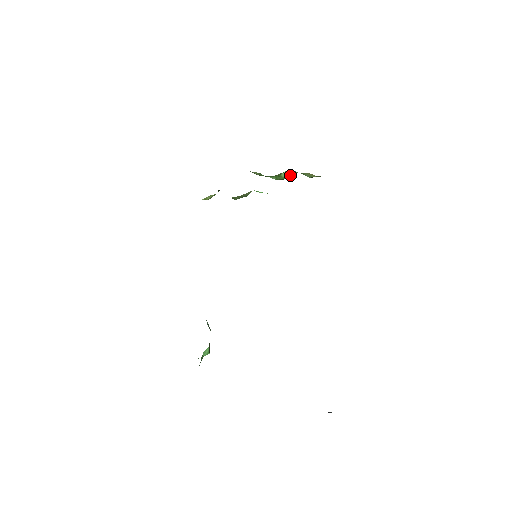
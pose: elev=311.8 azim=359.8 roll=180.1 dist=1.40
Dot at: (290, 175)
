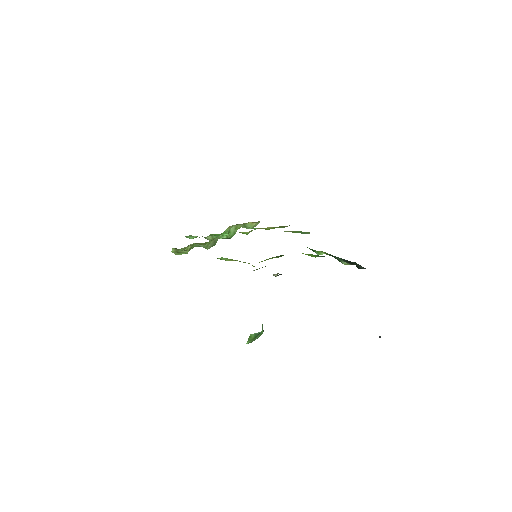
Dot at: (235, 232)
